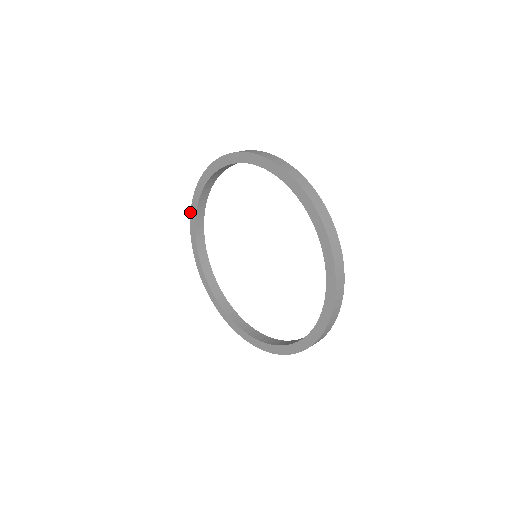
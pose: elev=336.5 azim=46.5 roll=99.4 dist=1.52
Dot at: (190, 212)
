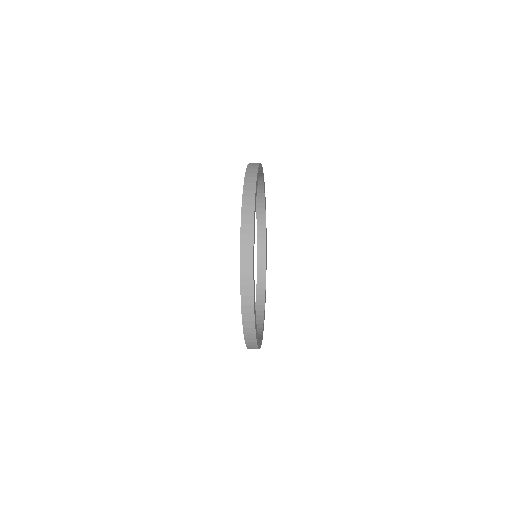
Dot at: occluded
